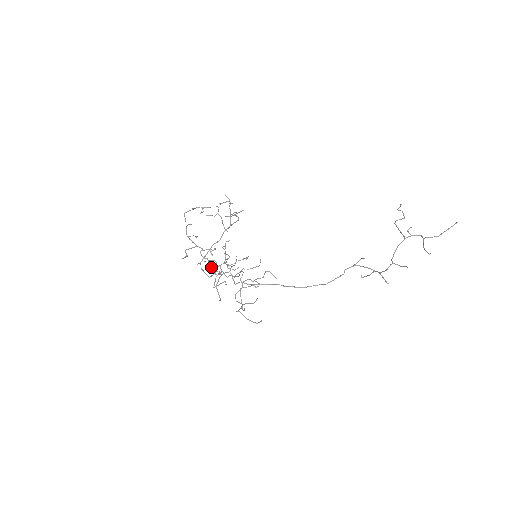
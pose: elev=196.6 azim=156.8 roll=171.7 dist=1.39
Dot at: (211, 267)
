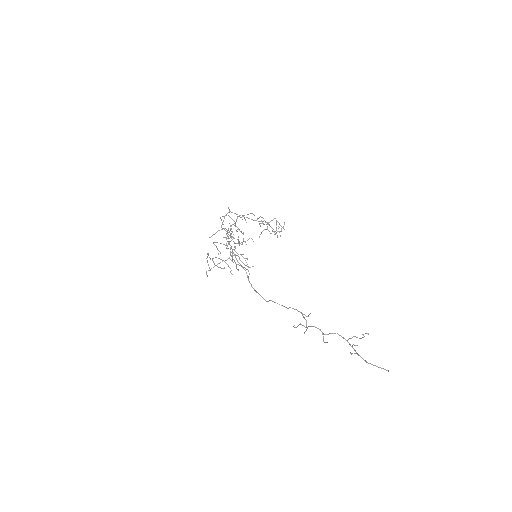
Dot at: occluded
